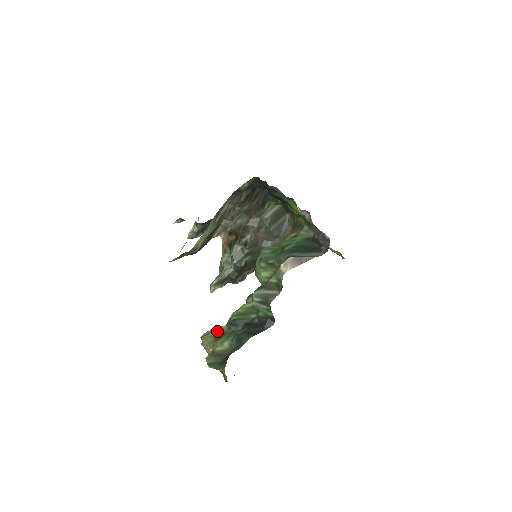
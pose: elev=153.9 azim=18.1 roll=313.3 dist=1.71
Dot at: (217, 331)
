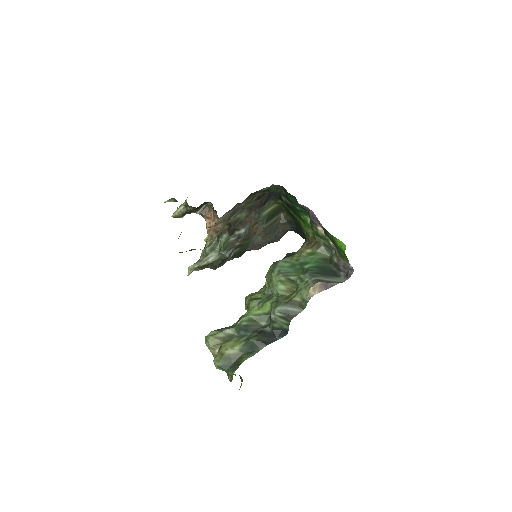
Dot at: (224, 333)
